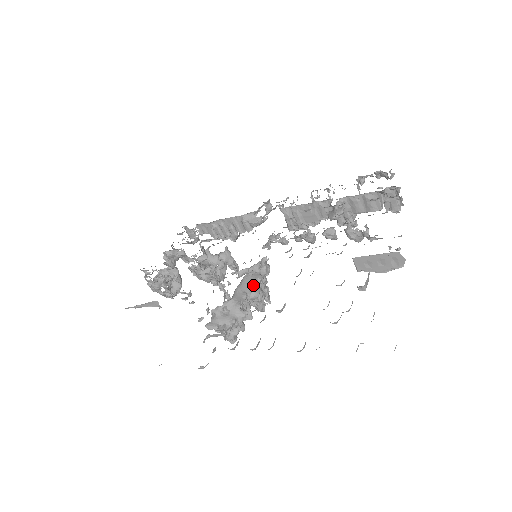
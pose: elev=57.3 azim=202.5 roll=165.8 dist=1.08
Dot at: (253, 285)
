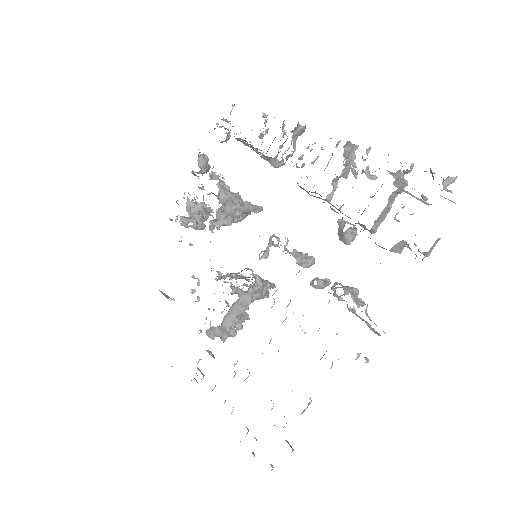
Dot at: (243, 309)
